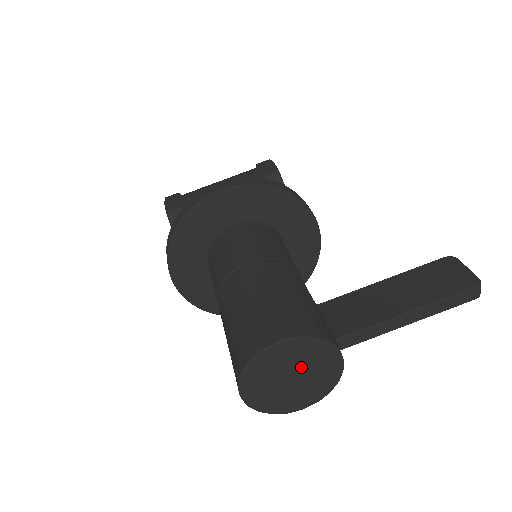
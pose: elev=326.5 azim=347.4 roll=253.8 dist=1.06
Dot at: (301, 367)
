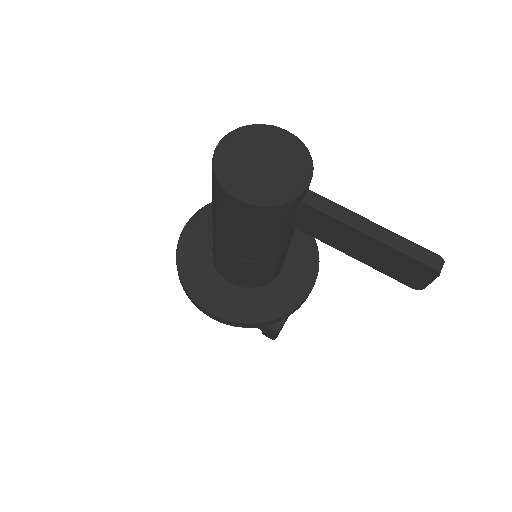
Dot at: (278, 160)
